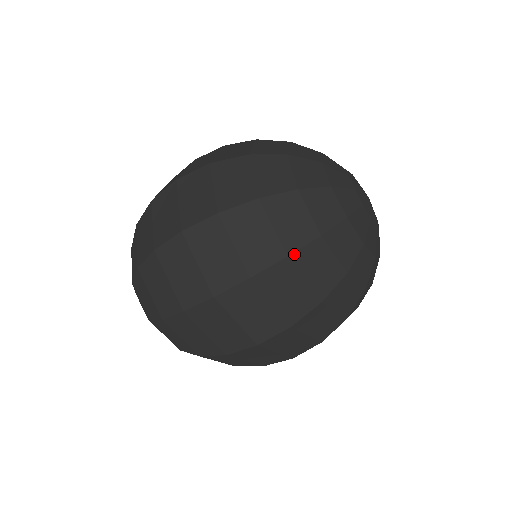
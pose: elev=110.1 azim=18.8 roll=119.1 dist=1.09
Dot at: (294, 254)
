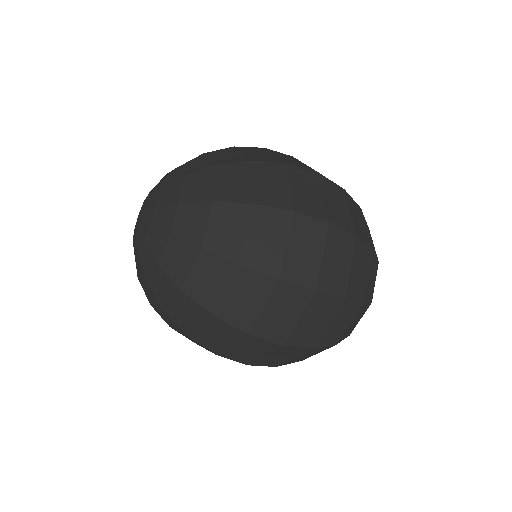
Dot at: occluded
